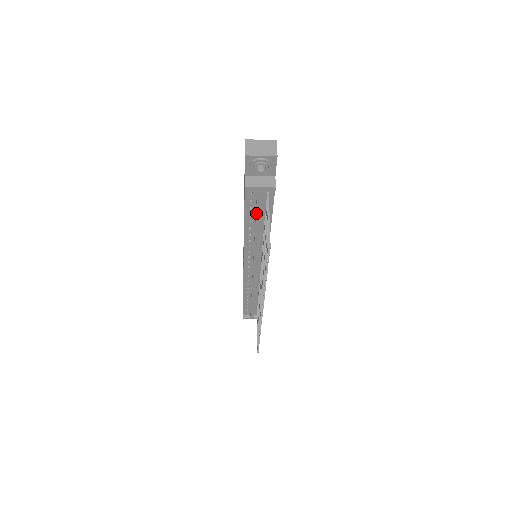
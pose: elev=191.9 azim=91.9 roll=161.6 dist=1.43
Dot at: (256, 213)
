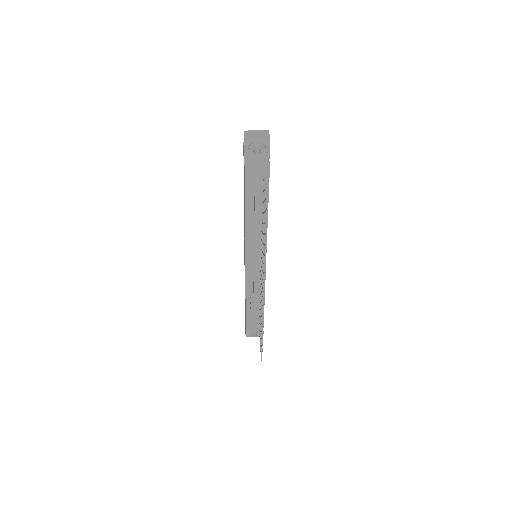
Dot at: (255, 197)
